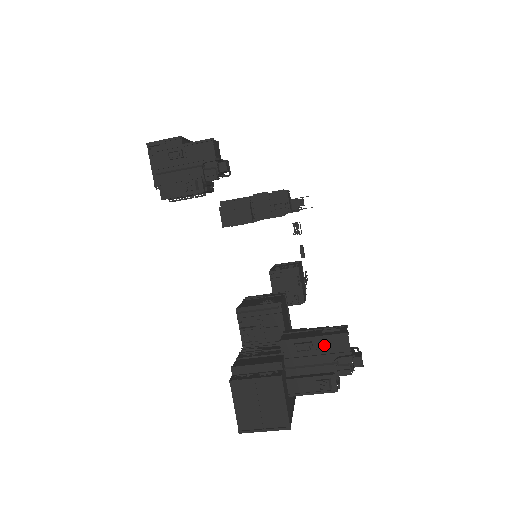
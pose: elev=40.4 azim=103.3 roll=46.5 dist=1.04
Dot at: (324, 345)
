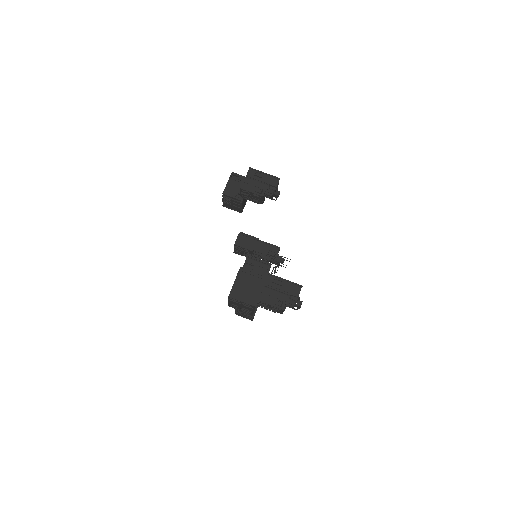
Dot at: (288, 286)
